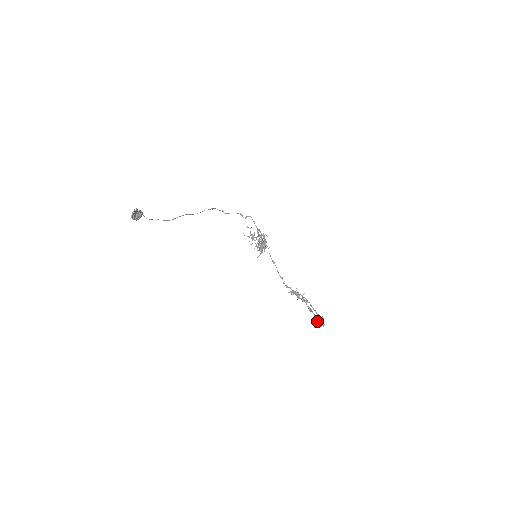
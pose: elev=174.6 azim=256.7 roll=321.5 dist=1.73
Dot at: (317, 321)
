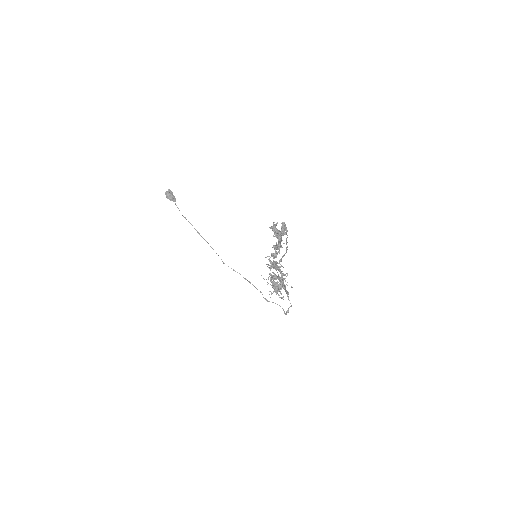
Dot at: (278, 230)
